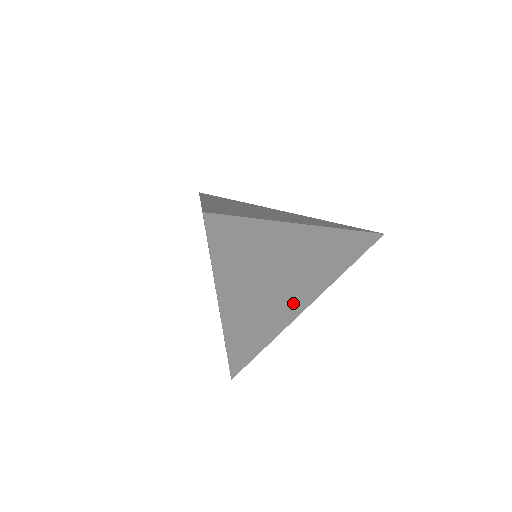
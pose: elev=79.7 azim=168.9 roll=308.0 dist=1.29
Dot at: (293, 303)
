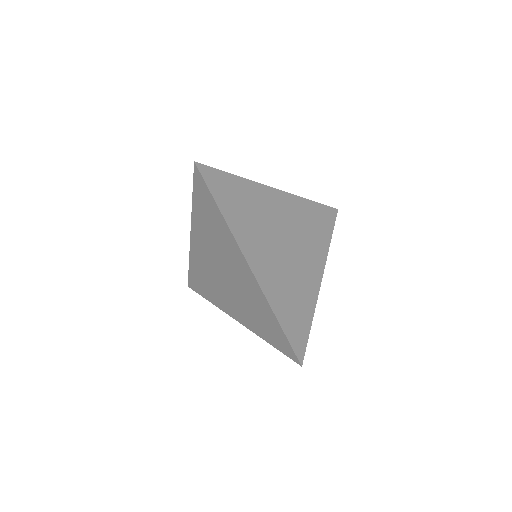
Dot at: occluded
